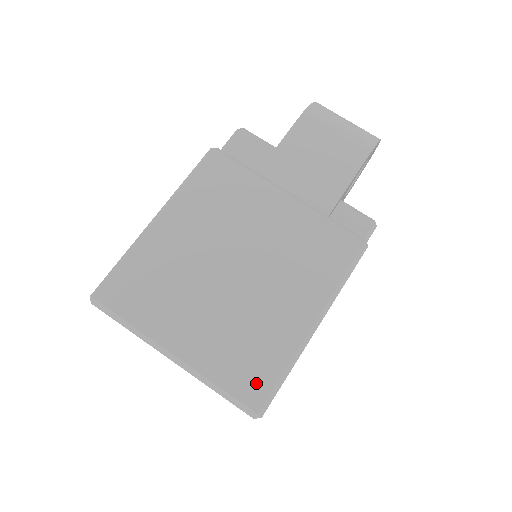
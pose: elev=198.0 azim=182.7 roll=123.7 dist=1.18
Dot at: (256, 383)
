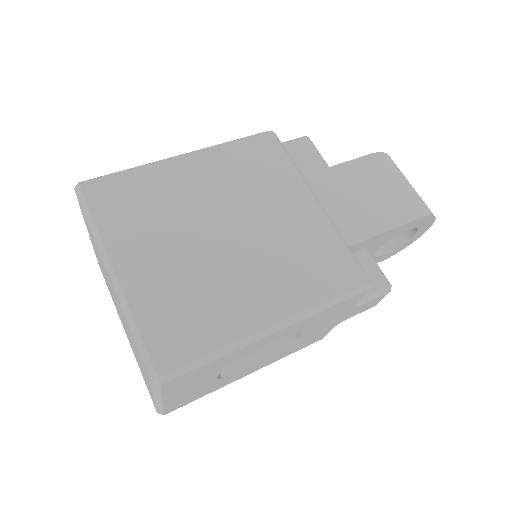
Dot at: (177, 346)
